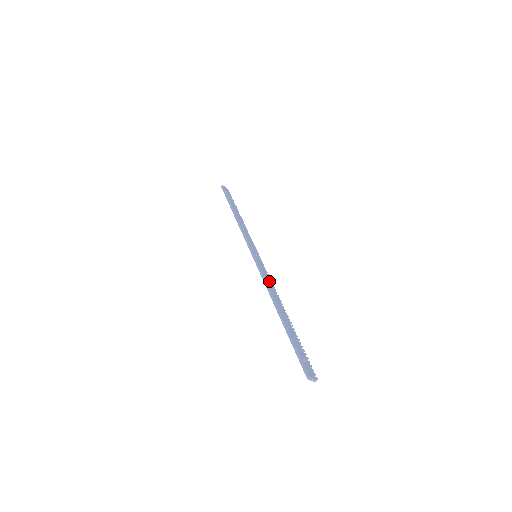
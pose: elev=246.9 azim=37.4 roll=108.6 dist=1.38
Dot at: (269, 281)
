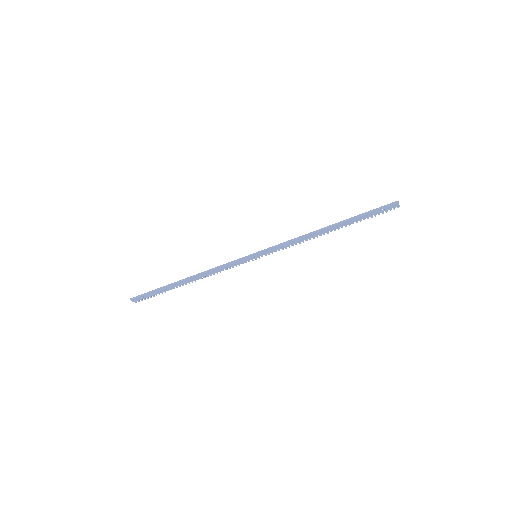
Dot at: (292, 242)
